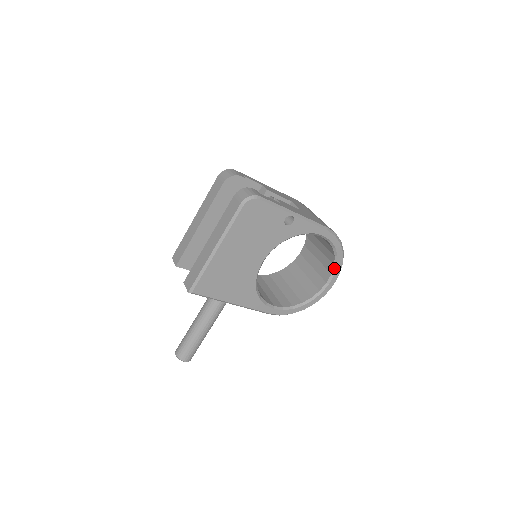
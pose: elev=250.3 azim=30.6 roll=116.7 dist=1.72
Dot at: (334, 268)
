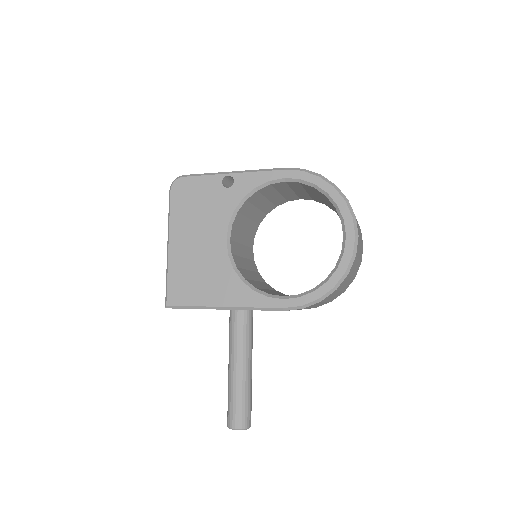
Dot at: (338, 211)
